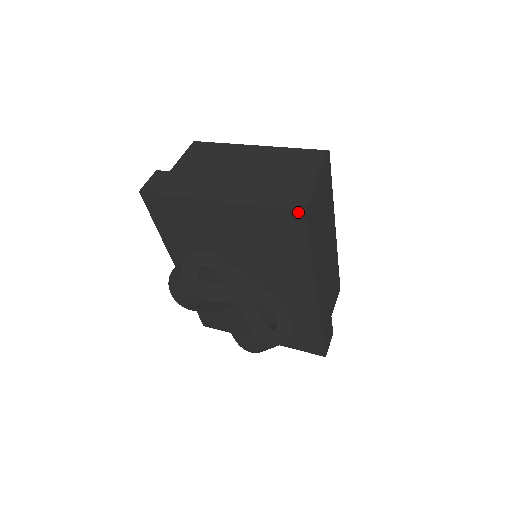
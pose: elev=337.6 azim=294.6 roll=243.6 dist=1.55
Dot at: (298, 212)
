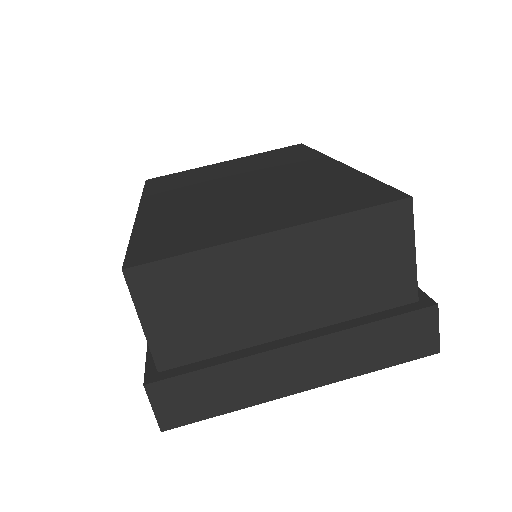
Dot at: (430, 355)
